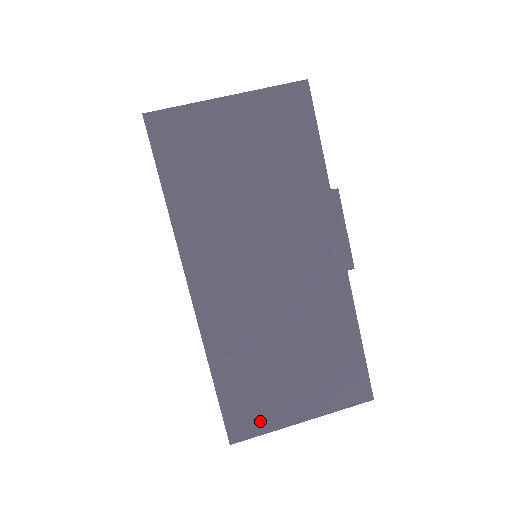
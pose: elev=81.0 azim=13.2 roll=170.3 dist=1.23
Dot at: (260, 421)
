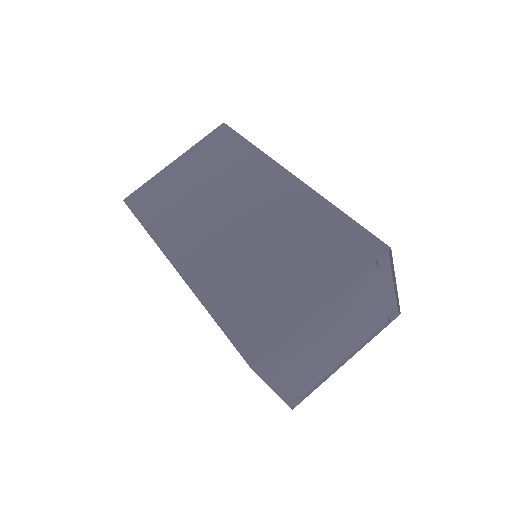
Dot at: occluded
